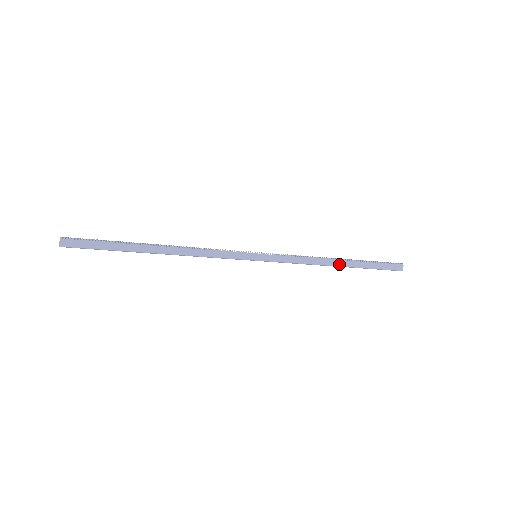
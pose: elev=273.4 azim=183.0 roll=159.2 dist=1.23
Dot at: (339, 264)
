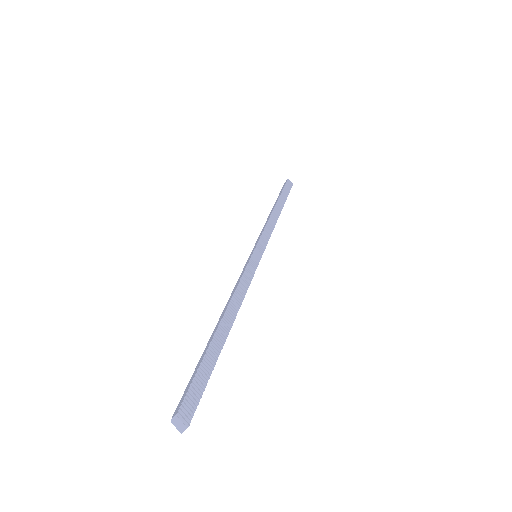
Dot at: occluded
